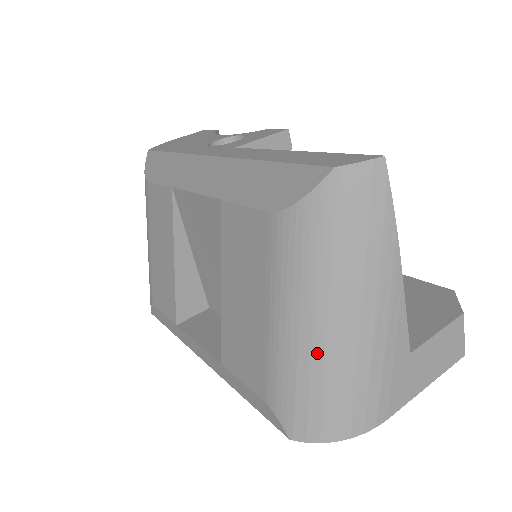
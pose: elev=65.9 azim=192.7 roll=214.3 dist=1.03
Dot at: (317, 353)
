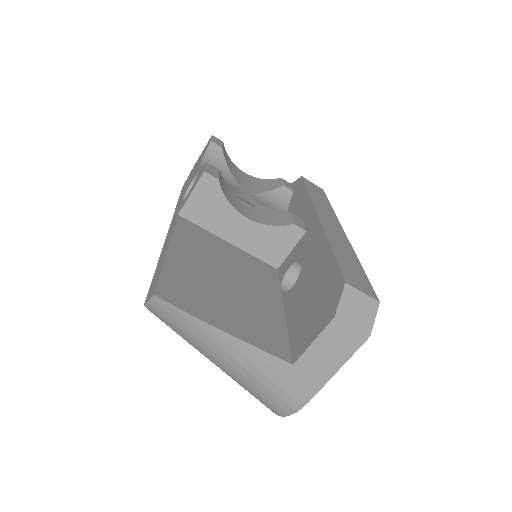
Dot at: (233, 379)
